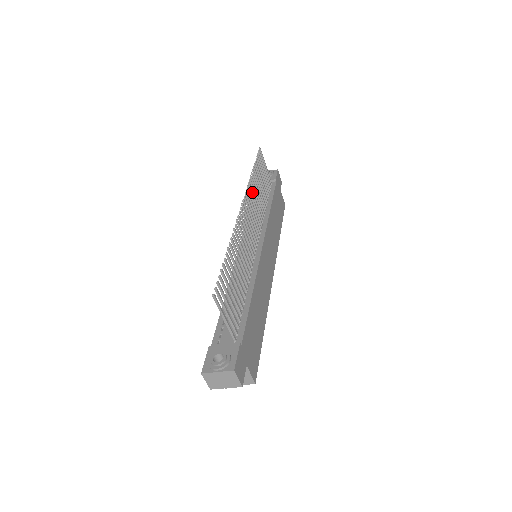
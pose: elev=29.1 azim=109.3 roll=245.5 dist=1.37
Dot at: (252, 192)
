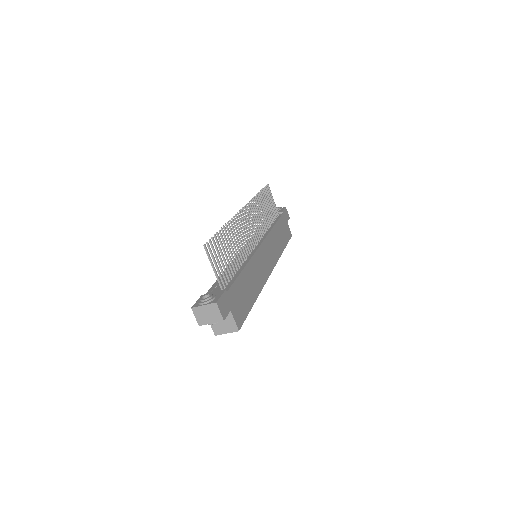
Dot at: (255, 207)
